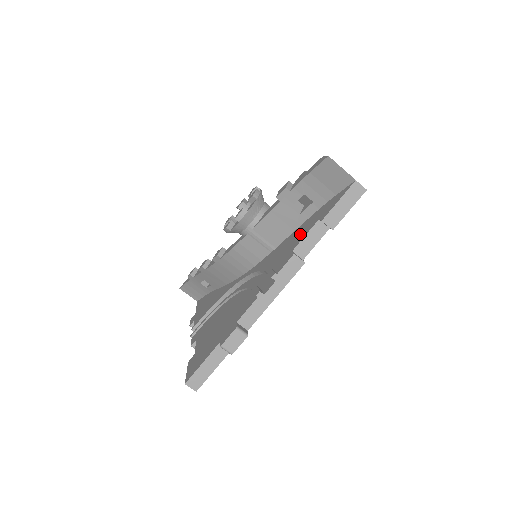
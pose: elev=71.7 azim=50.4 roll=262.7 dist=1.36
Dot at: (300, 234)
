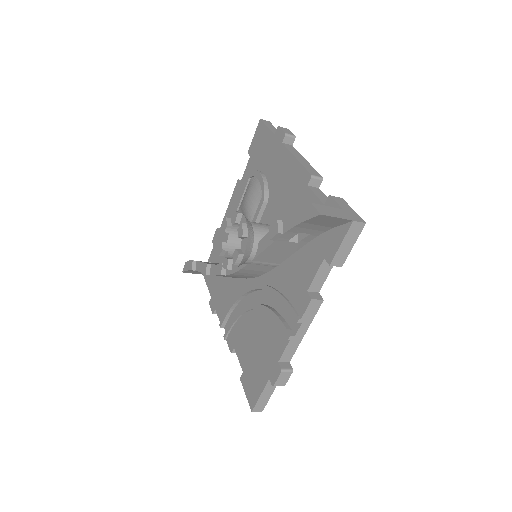
Dot at: (307, 267)
